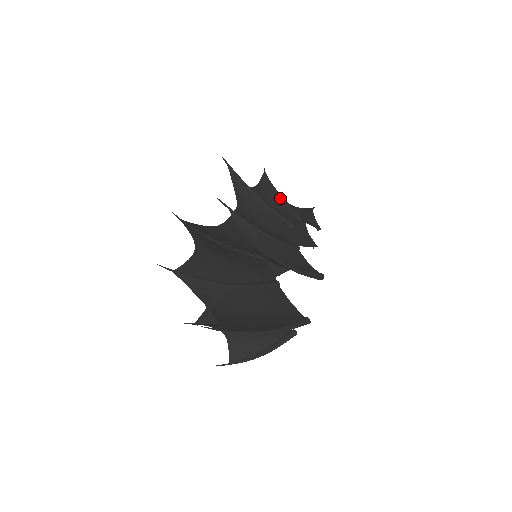
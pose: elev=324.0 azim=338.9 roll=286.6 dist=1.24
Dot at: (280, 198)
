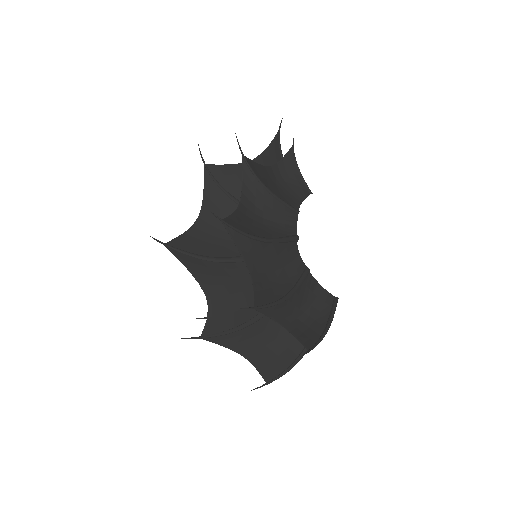
Dot at: (272, 195)
